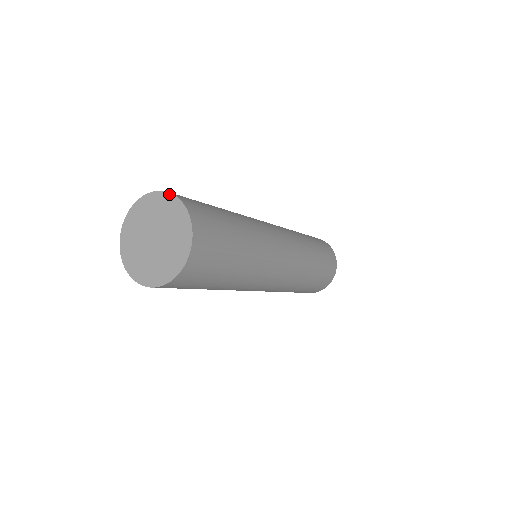
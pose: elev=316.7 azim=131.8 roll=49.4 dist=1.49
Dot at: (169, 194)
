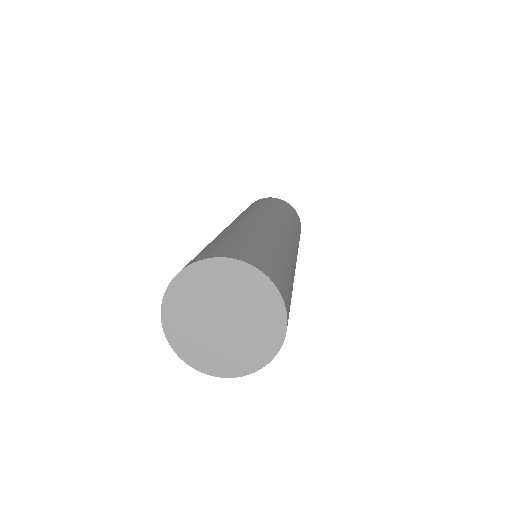
Dot at: (282, 302)
